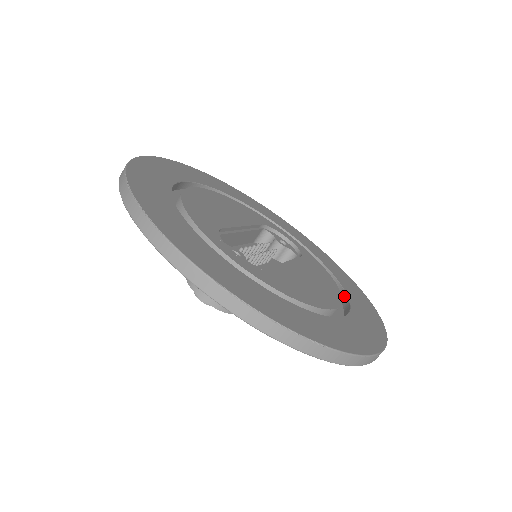
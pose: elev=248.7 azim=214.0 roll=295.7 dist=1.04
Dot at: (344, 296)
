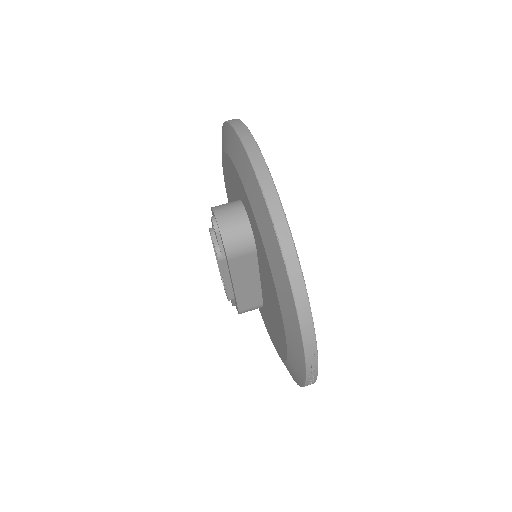
Dot at: occluded
